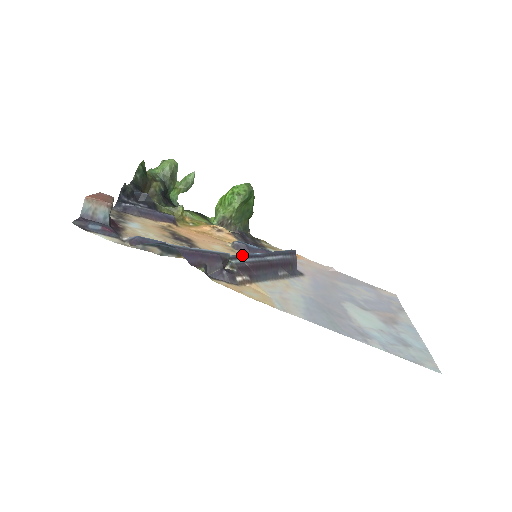
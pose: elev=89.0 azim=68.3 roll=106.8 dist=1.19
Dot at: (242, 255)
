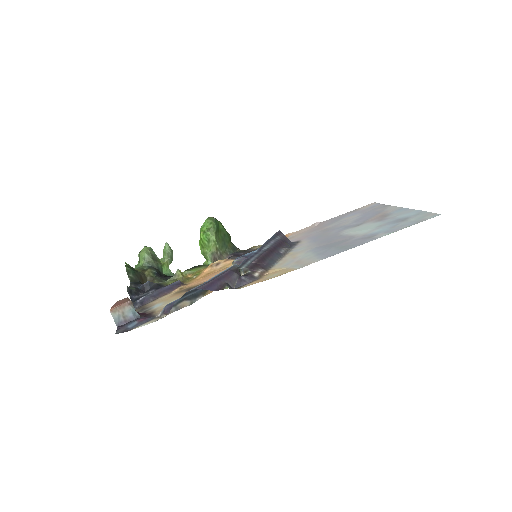
Dot at: (245, 260)
